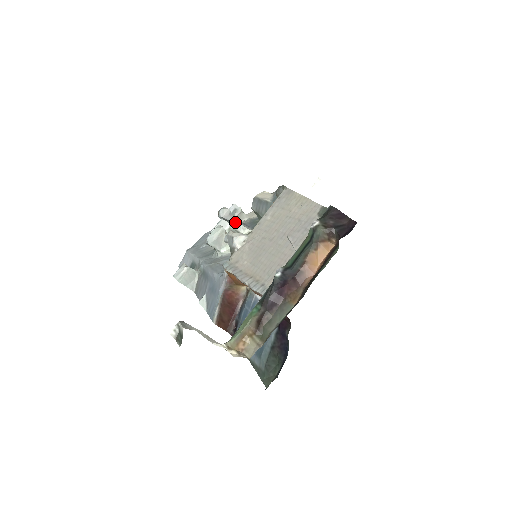
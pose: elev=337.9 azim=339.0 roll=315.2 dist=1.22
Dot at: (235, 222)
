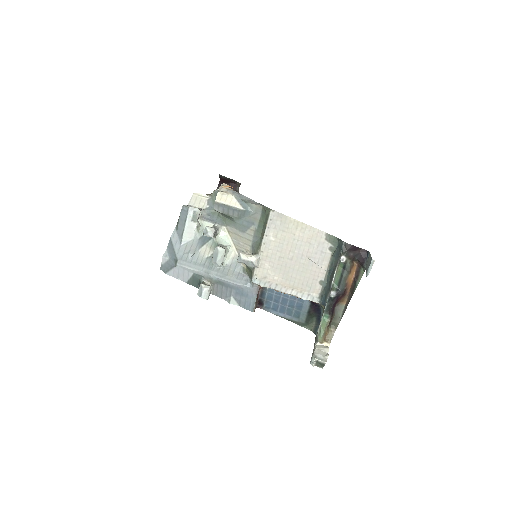
Dot at: occluded
